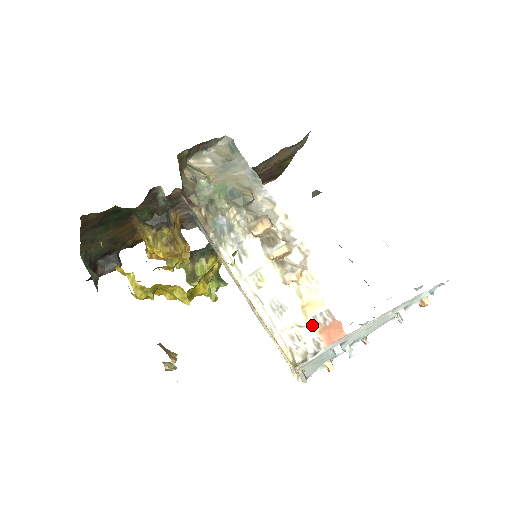
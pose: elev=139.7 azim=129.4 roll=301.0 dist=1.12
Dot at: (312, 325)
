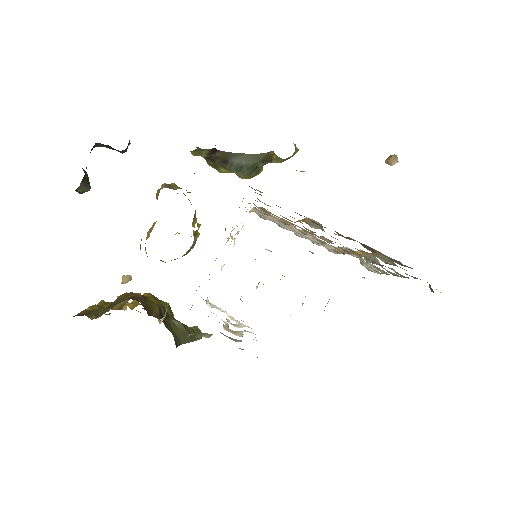
Dot at: occluded
